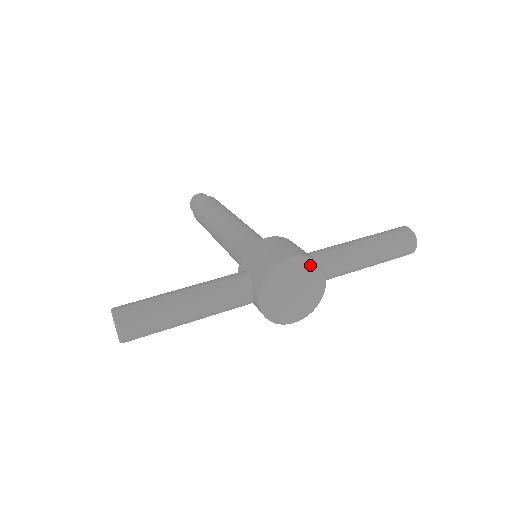
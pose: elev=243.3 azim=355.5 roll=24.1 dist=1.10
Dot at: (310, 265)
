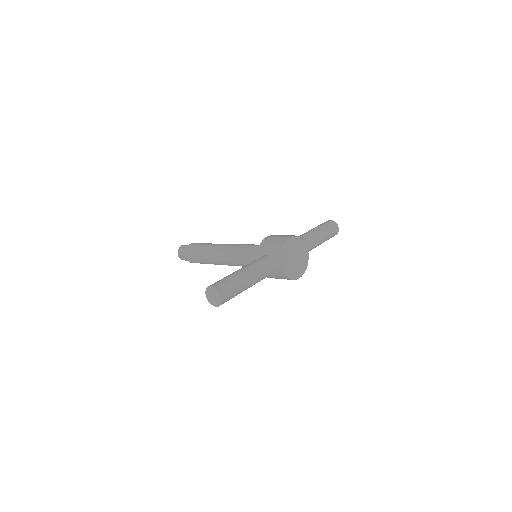
Dot at: (300, 240)
